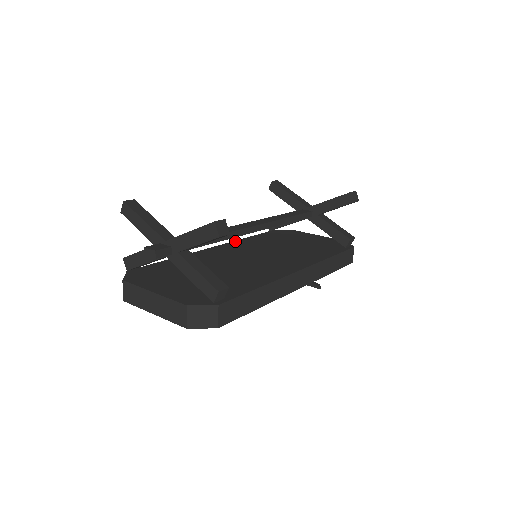
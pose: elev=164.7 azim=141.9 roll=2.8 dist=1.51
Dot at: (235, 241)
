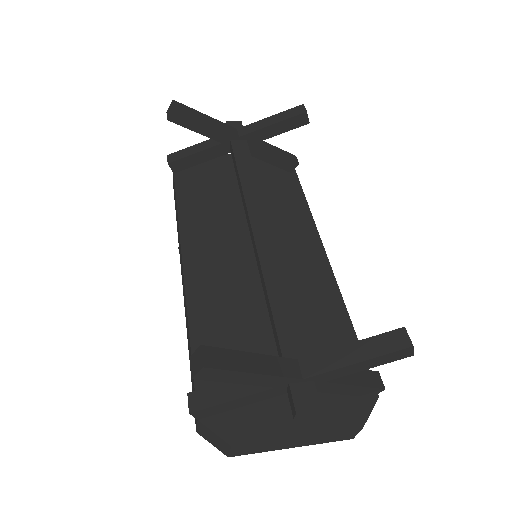
Dot at: (182, 231)
